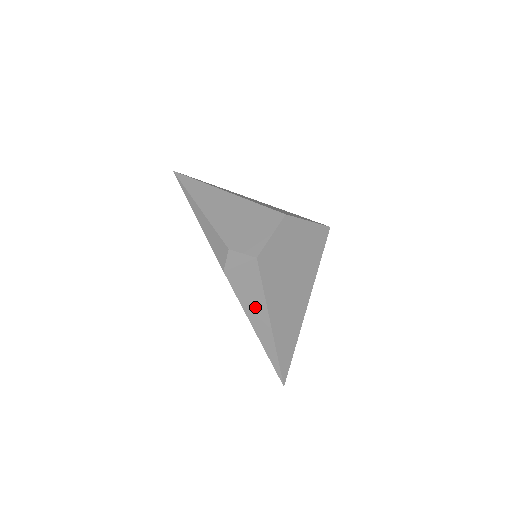
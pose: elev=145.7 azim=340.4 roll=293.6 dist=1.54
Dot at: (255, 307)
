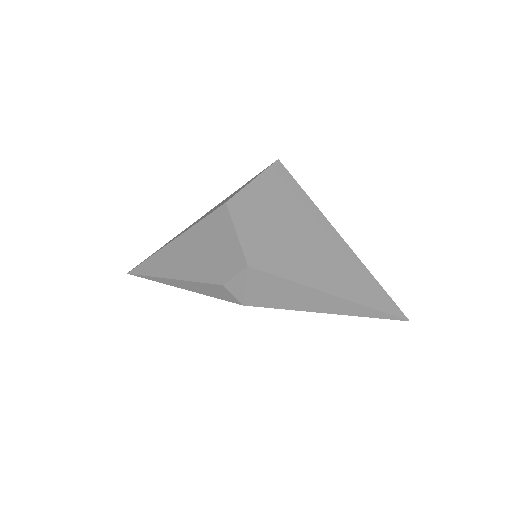
Dot at: (302, 298)
